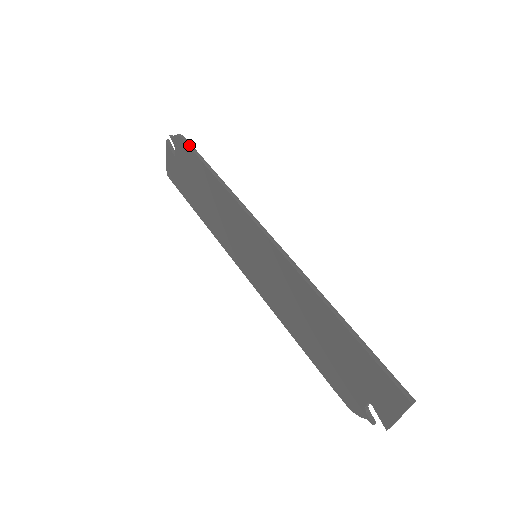
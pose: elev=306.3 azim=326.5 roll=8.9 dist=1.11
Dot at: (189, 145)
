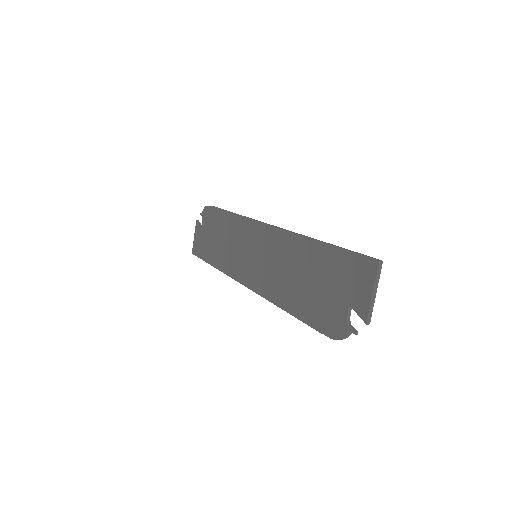
Dot at: (214, 206)
